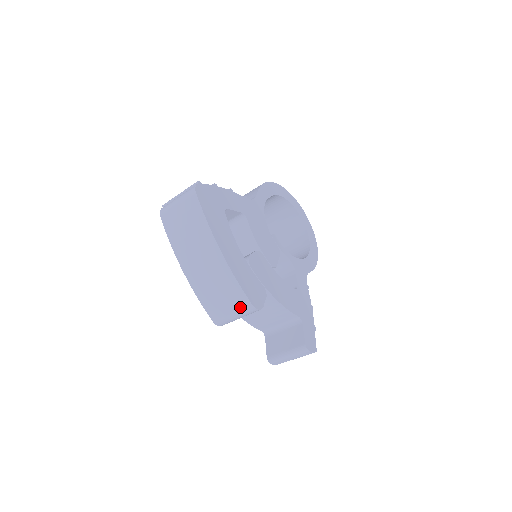
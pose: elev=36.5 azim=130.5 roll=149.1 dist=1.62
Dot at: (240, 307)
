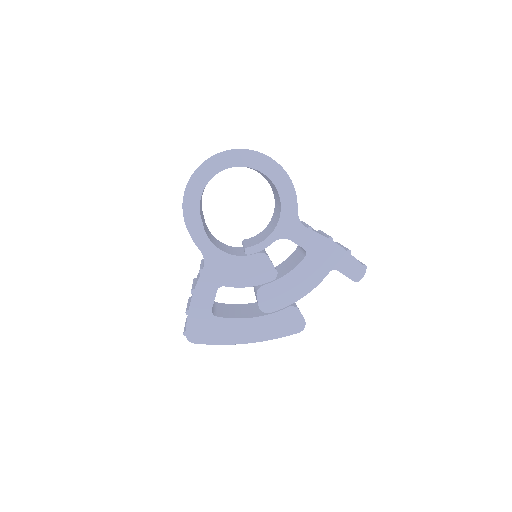
Dot at: occluded
